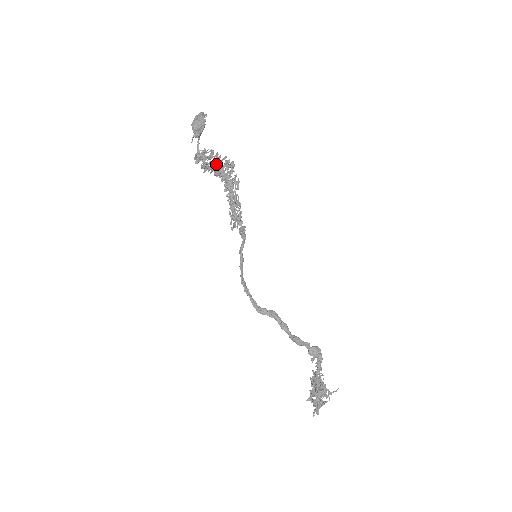
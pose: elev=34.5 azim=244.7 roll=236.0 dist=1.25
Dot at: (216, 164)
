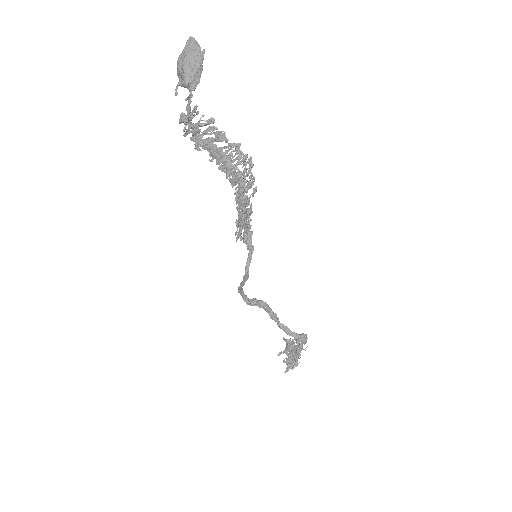
Dot at: (224, 157)
